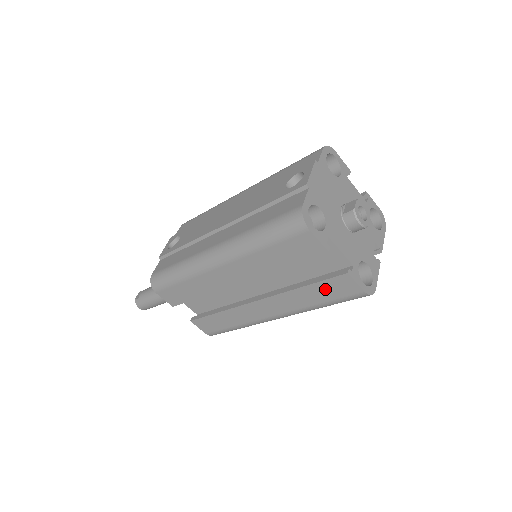
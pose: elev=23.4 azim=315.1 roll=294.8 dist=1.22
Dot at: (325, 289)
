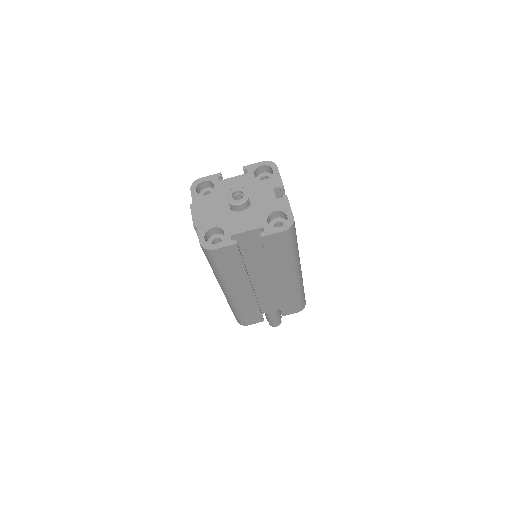
Dot at: (274, 250)
